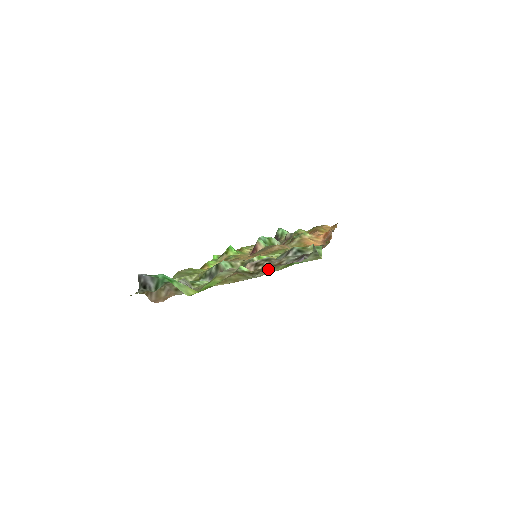
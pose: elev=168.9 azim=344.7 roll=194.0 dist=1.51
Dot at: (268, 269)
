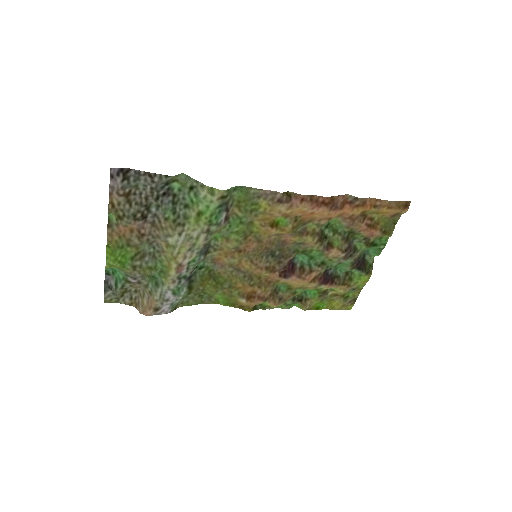
Dot at: (176, 226)
